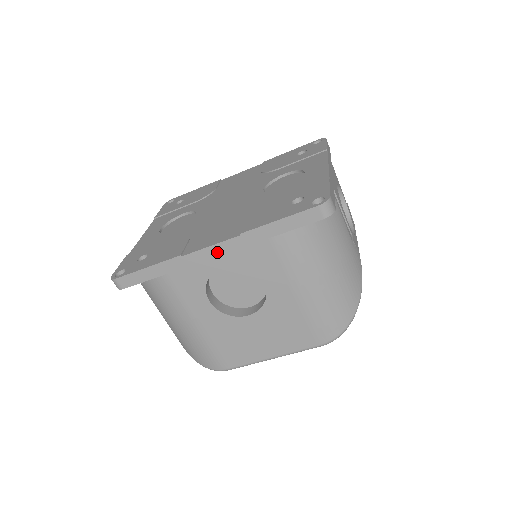
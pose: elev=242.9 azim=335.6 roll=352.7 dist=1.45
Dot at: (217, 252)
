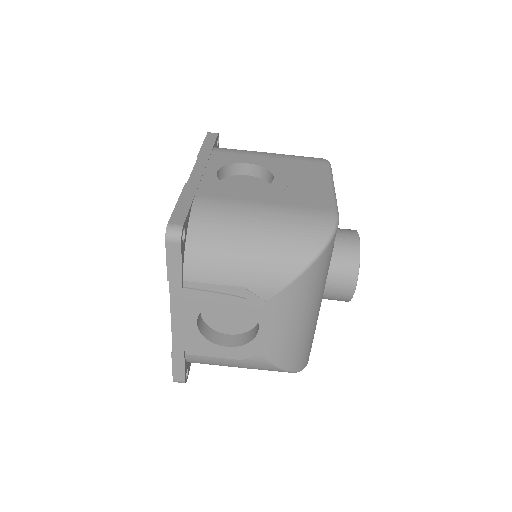
Dot at: (201, 169)
